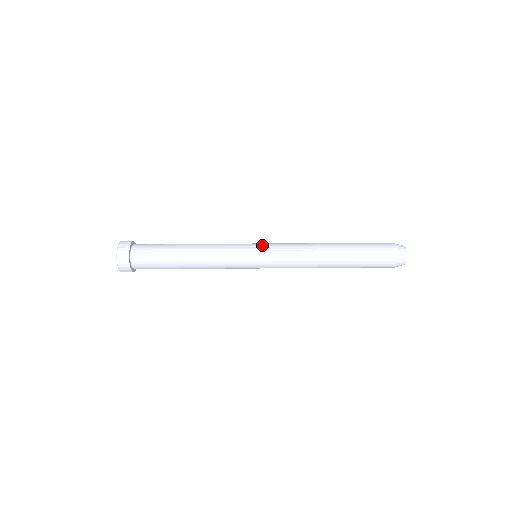
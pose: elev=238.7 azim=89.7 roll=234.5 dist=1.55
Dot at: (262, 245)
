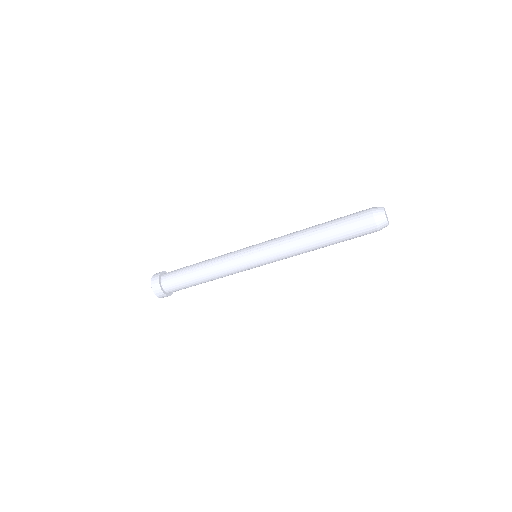
Dot at: (256, 245)
